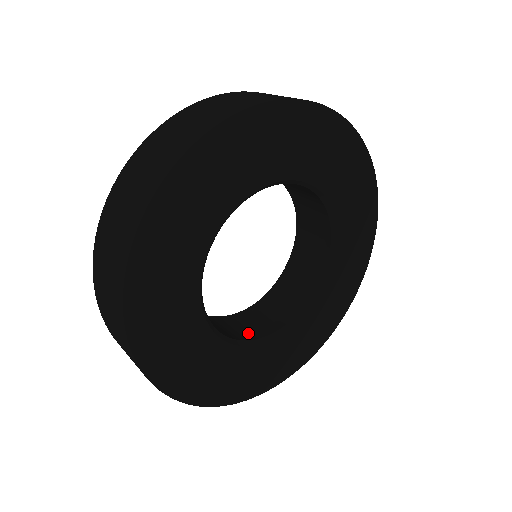
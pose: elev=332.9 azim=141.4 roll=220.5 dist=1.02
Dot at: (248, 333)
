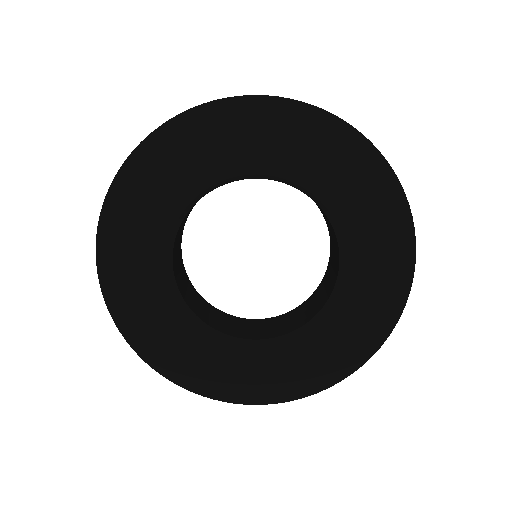
Dot at: (227, 329)
